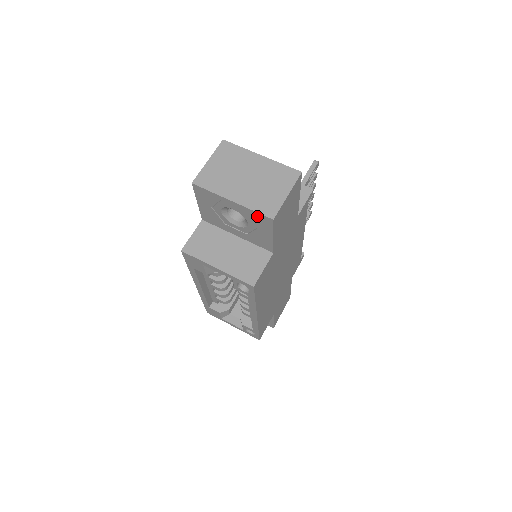
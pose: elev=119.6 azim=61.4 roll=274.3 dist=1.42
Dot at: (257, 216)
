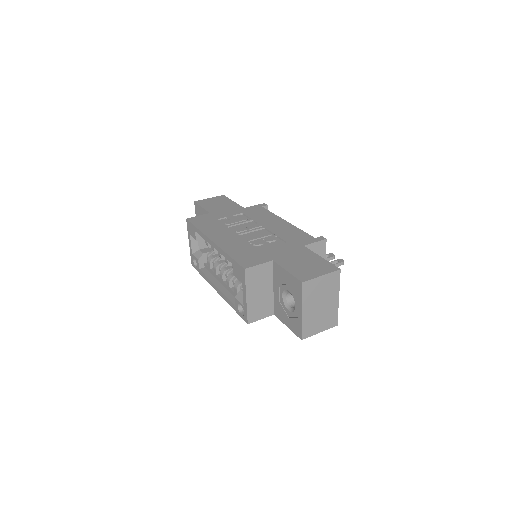
Dot at: (299, 327)
